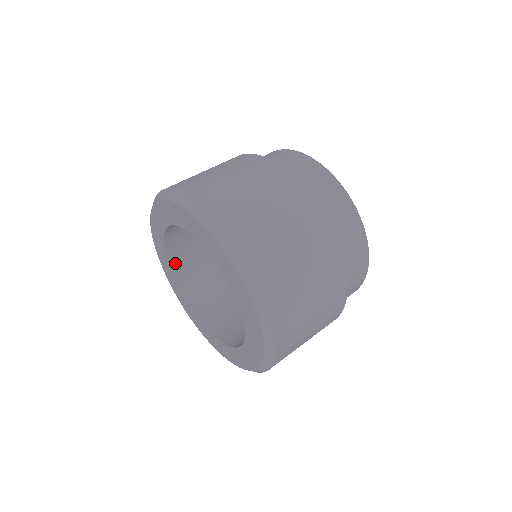
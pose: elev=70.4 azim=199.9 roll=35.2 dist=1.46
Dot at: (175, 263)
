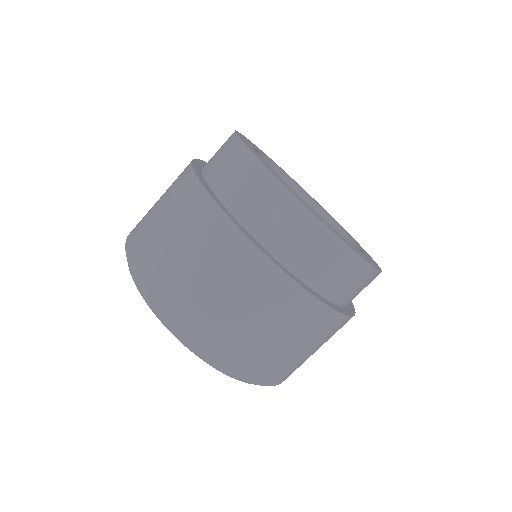
Dot at: occluded
